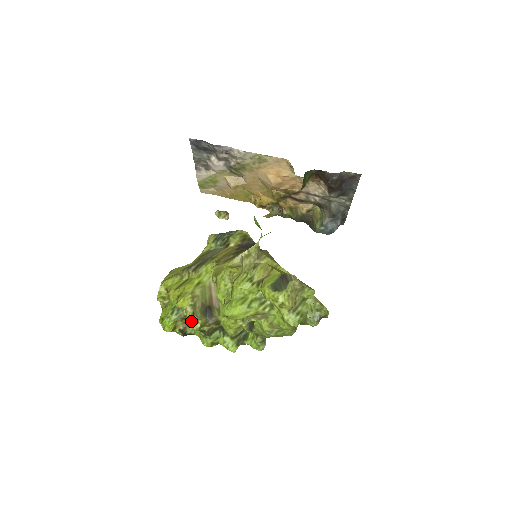
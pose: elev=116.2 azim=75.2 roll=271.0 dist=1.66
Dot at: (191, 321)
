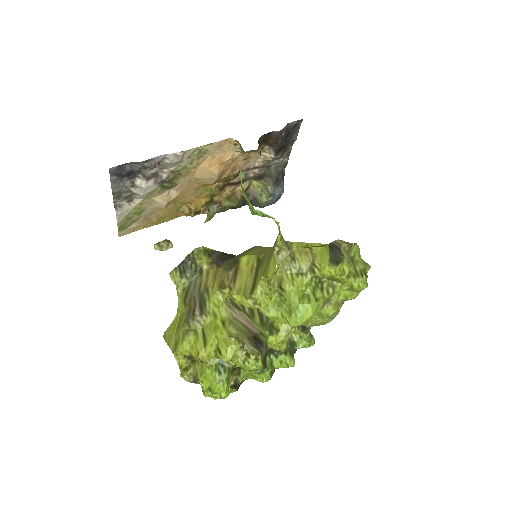
Dot at: (249, 365)
